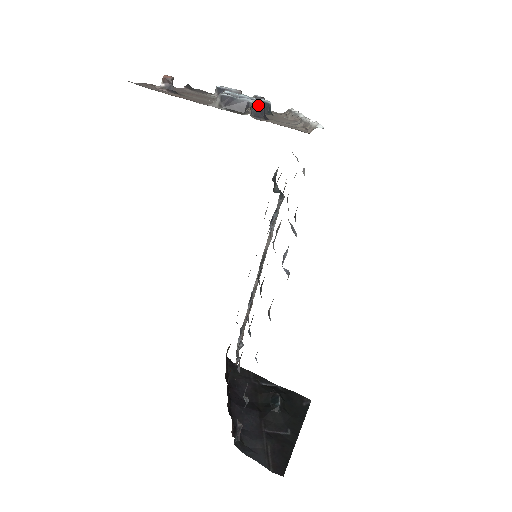
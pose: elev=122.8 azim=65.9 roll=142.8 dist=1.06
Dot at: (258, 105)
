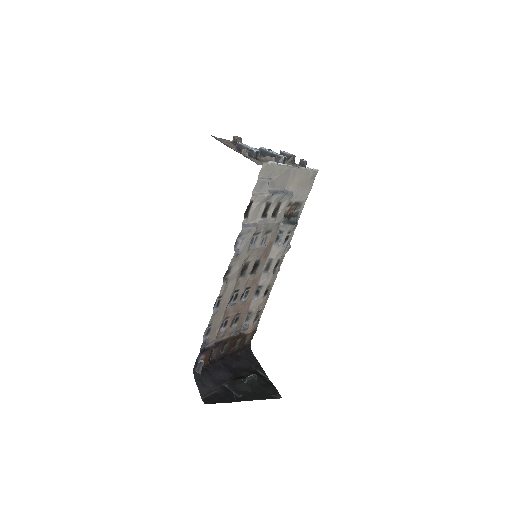
Dot at: (252, 150)
